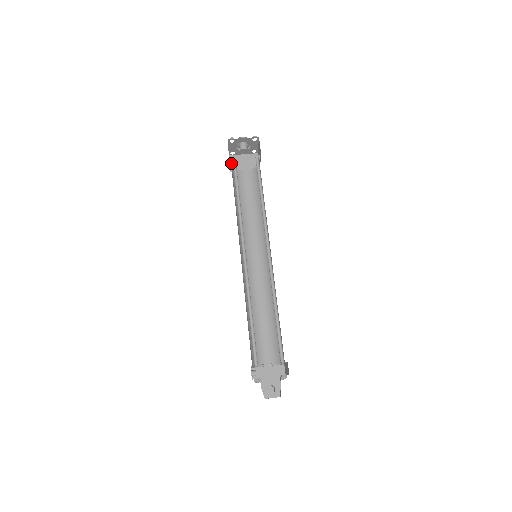
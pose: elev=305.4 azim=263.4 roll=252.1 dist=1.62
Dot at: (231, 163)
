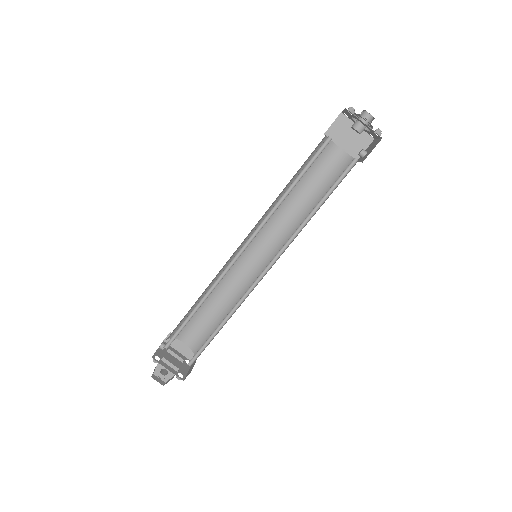
Dot at: (335, 124)
